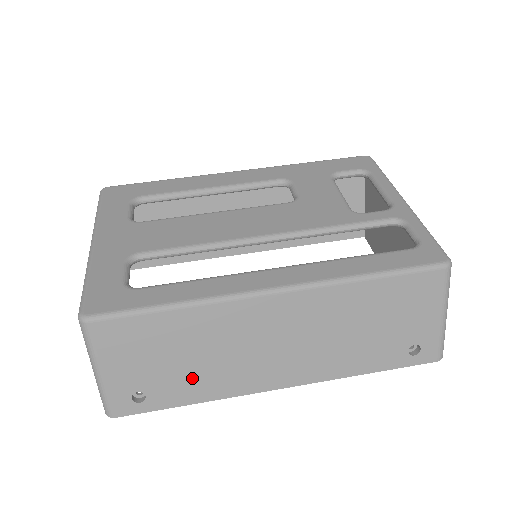
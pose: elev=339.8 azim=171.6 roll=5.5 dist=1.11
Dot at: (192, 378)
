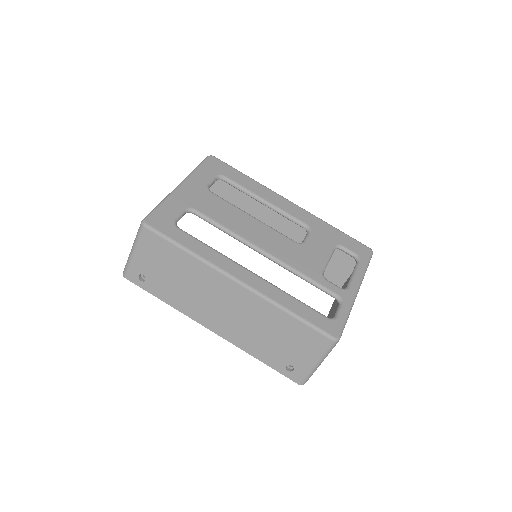
Dot at: (172, 290)
